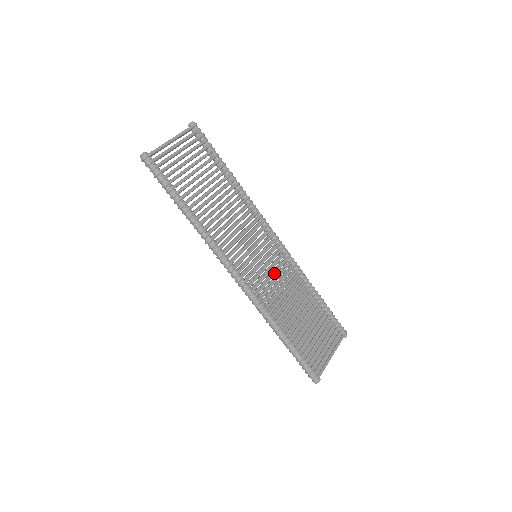
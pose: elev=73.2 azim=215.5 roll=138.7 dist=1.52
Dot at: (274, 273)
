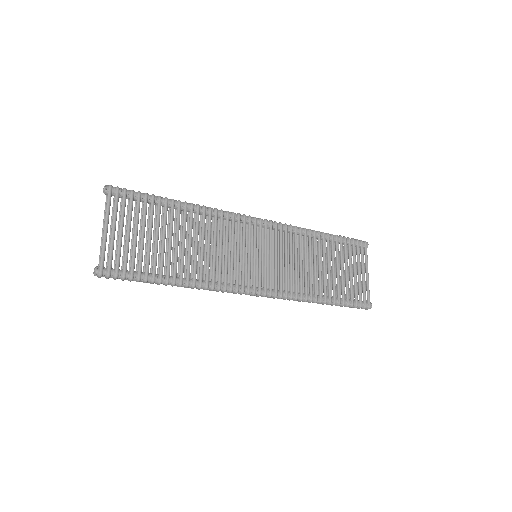
Dot at: (281, 257)
